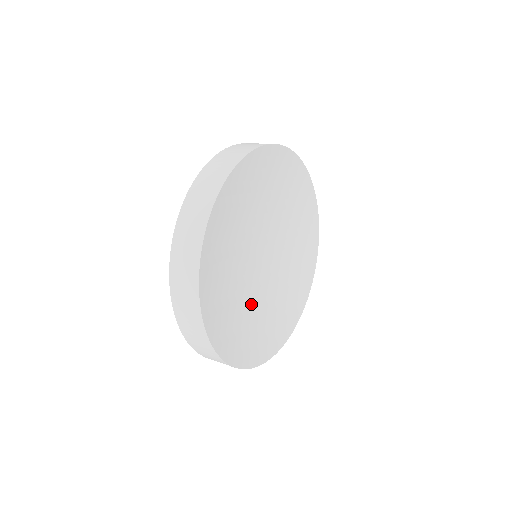
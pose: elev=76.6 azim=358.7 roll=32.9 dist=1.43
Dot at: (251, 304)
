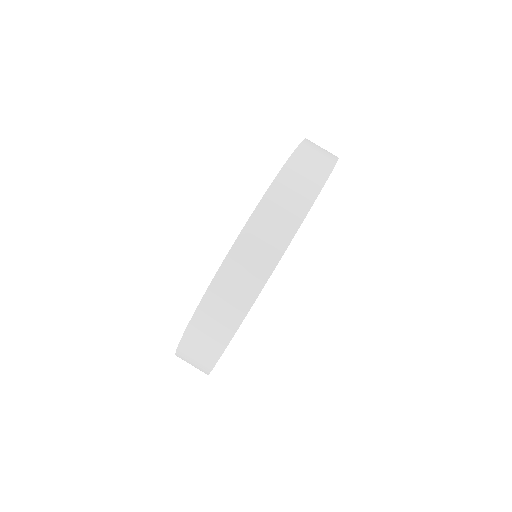
Dot at: occluded
